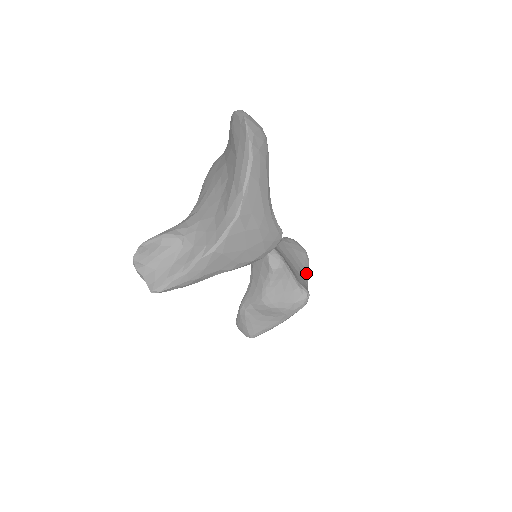
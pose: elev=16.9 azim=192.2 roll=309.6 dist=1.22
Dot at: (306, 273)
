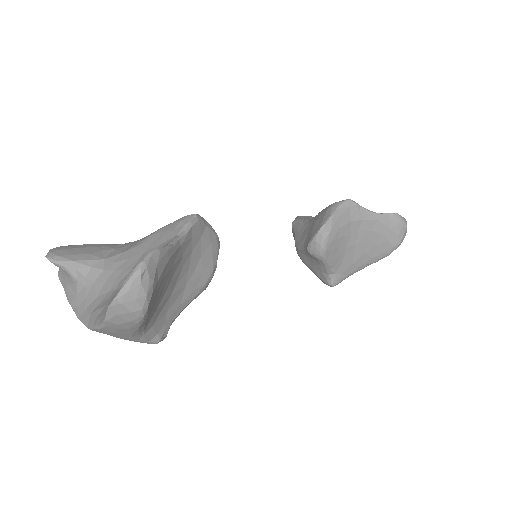
Dot at: (369, 262)
